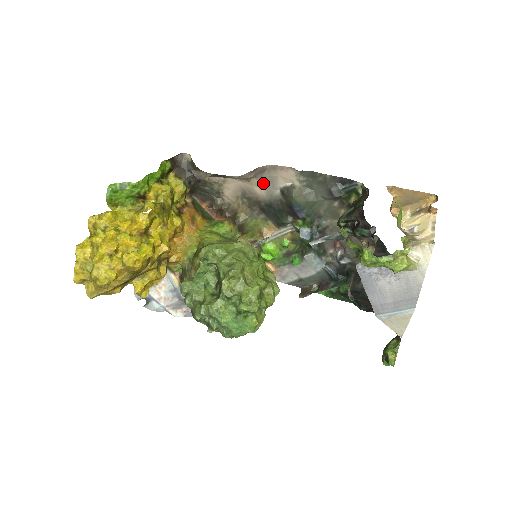
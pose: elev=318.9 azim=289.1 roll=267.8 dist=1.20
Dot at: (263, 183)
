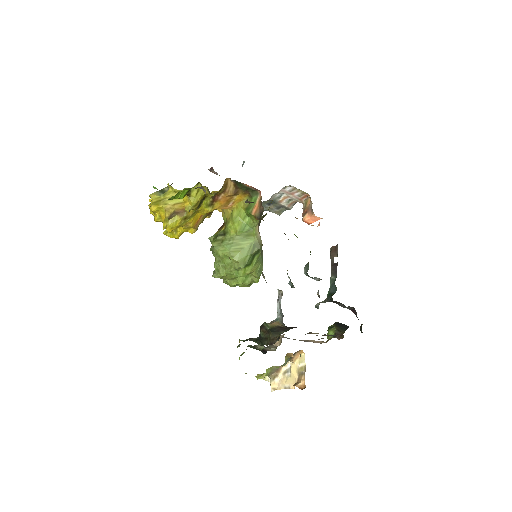
Dot at: occluded
